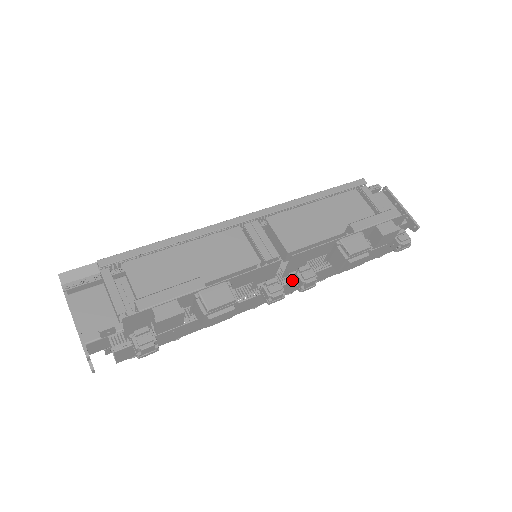
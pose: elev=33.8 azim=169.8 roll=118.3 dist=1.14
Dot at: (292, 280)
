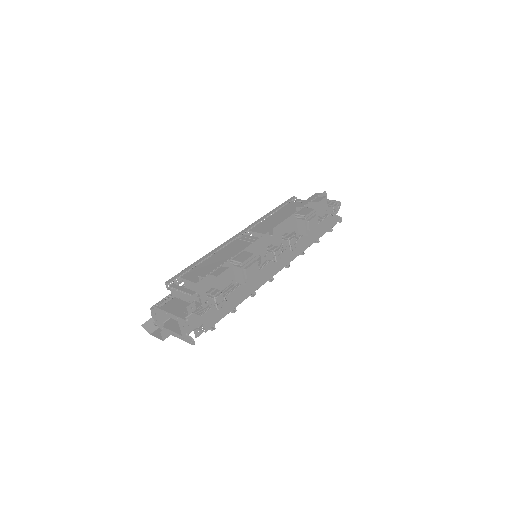
Dot at: (283, 248)
